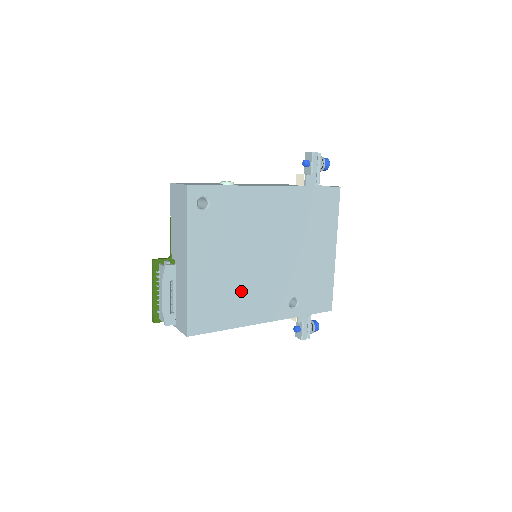
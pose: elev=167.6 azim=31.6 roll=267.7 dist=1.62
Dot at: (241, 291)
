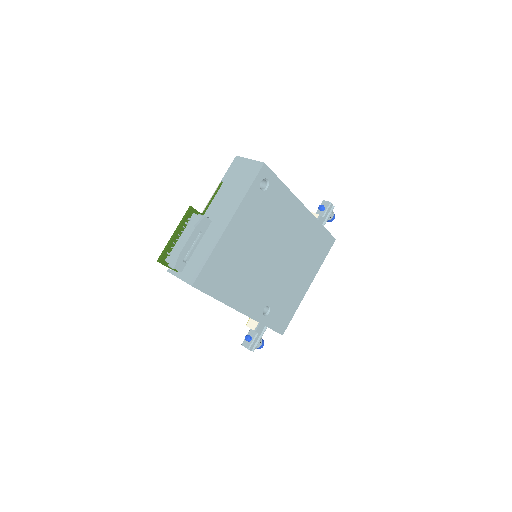
Dot at: (244, 274)
